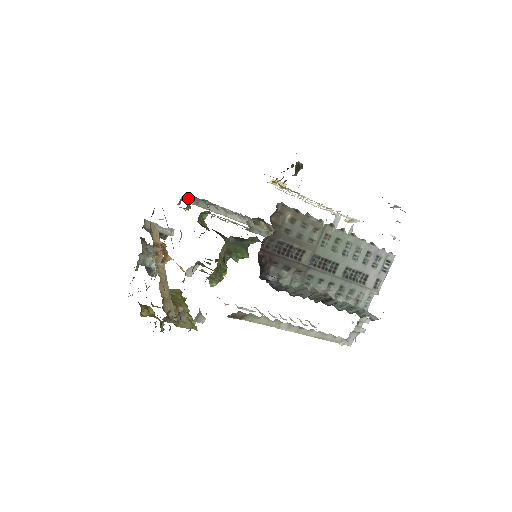
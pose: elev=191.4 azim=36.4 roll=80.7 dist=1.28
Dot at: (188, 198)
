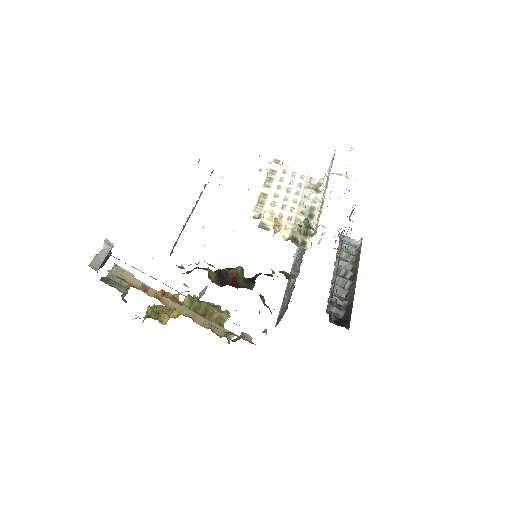
Dot at: occluded
